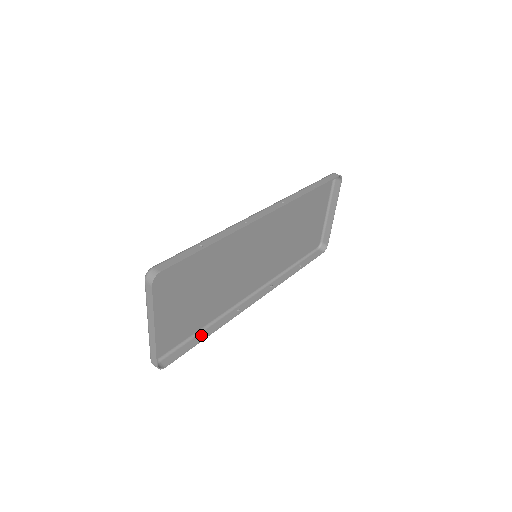
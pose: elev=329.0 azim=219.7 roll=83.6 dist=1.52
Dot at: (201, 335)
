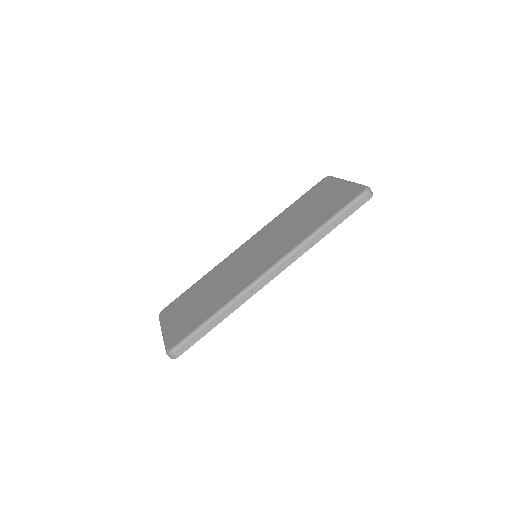
Dot at: occluded
